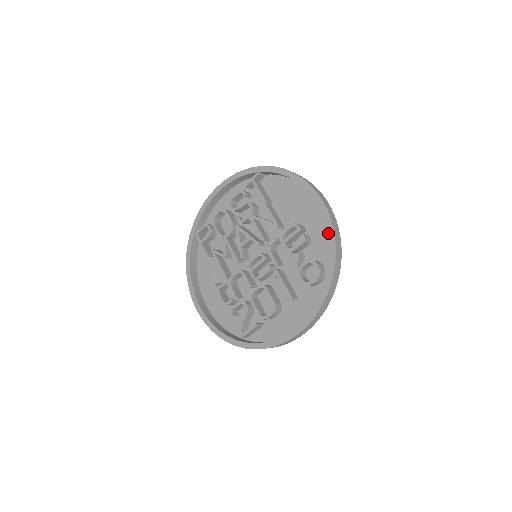
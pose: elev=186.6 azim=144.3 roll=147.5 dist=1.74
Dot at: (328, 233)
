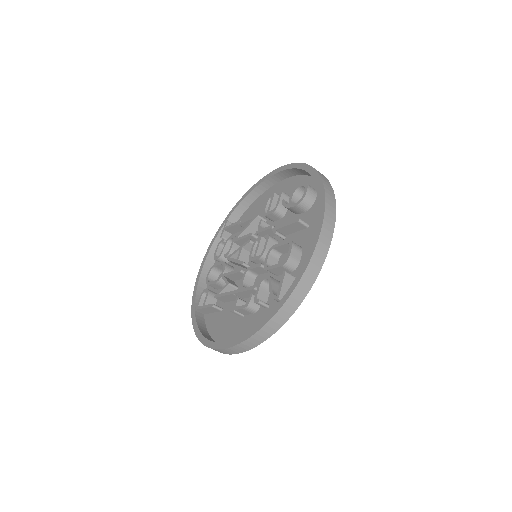
Dot at: (293, 168)
